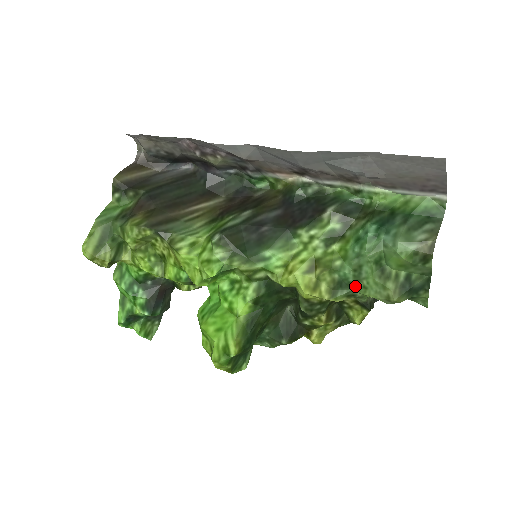
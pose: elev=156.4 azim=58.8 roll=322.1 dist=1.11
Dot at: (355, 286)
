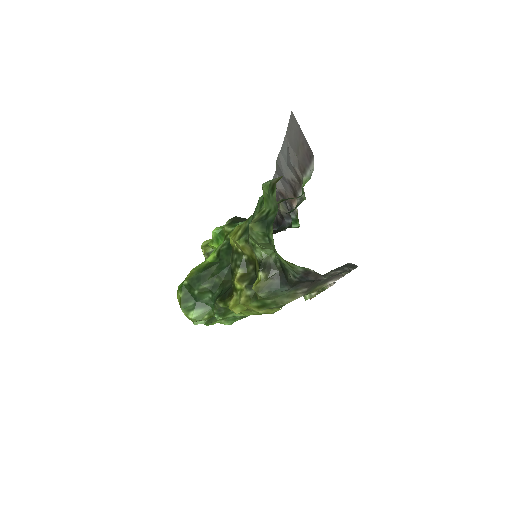
Dot at: occluded
